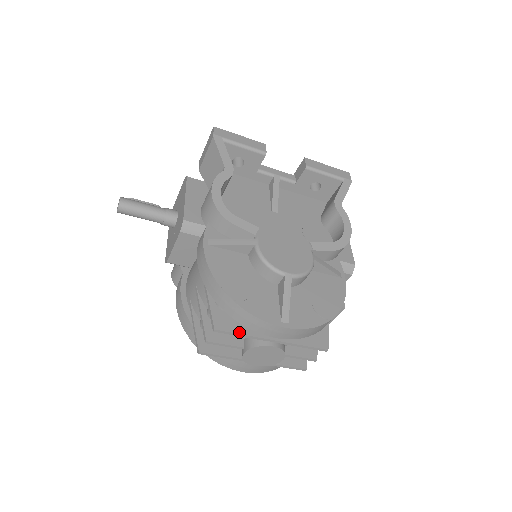
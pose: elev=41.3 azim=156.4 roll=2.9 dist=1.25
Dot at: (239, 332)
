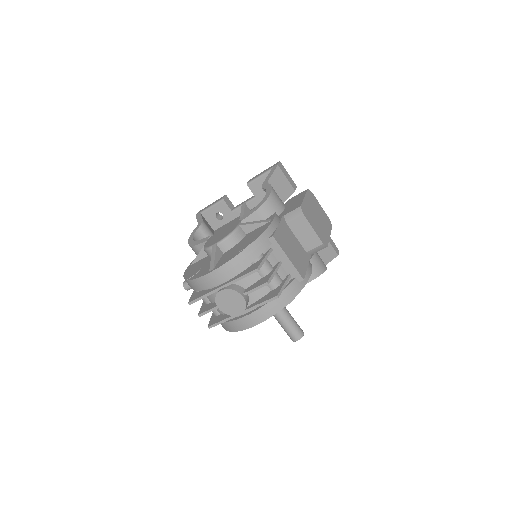
Dot at: (201, 296)
